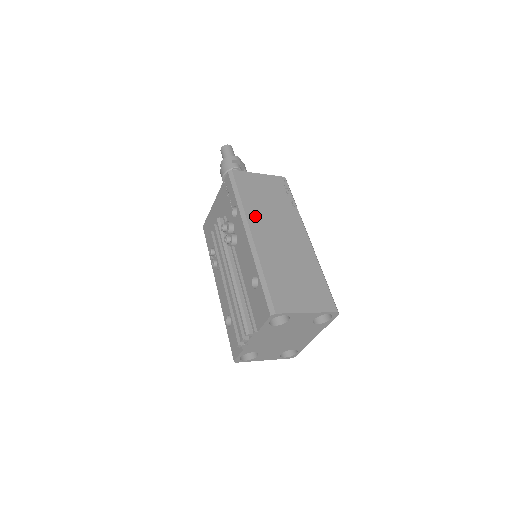
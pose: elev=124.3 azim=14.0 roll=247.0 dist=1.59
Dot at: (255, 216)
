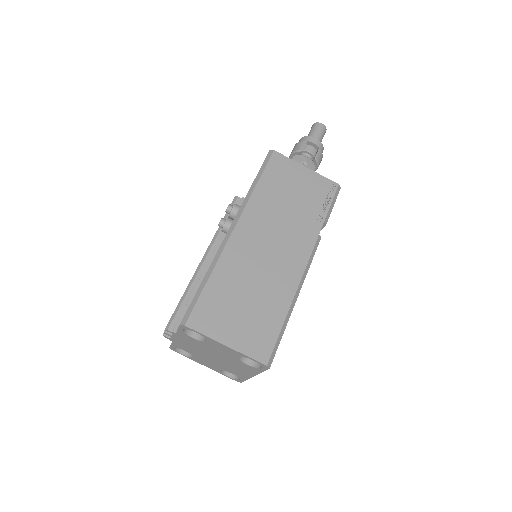
Dot at: (257, 211)
